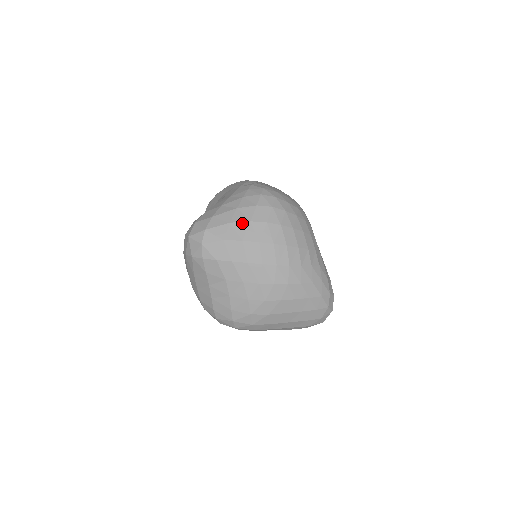
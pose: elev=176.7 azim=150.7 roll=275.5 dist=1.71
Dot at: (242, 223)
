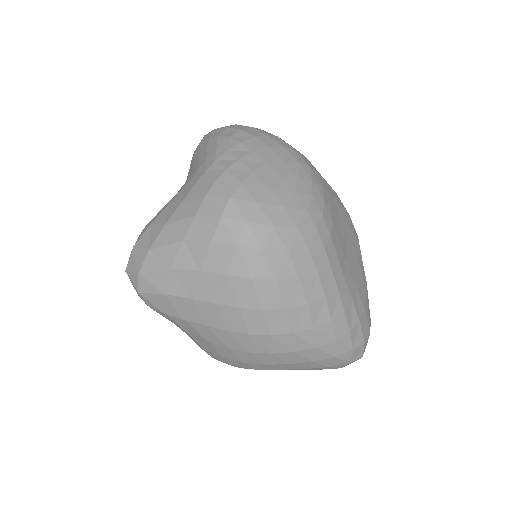
Dot at: (188, 272)
